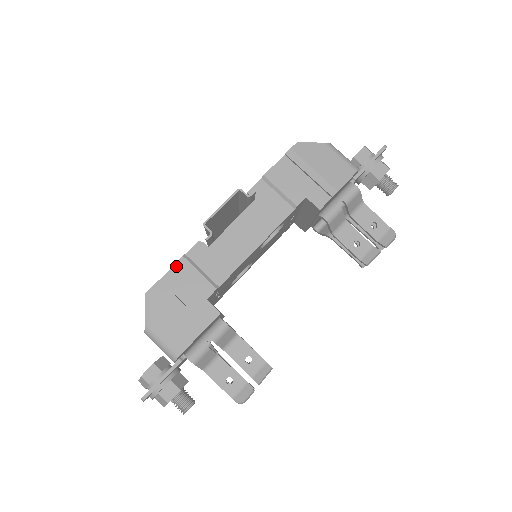
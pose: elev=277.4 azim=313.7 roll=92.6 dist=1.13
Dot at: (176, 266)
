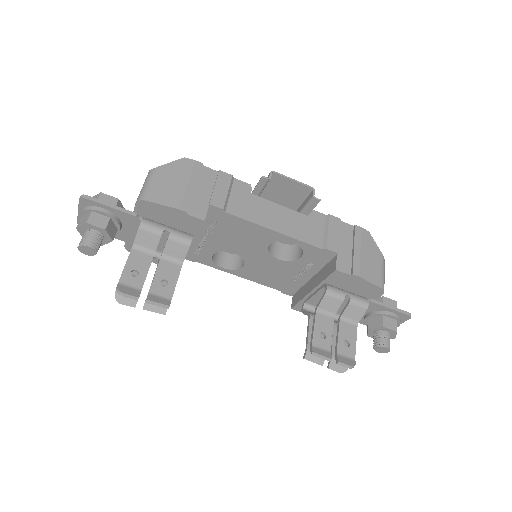
Dot at: (222, 173)
